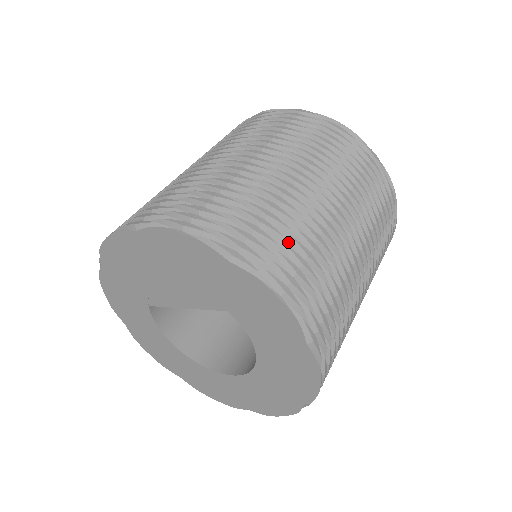
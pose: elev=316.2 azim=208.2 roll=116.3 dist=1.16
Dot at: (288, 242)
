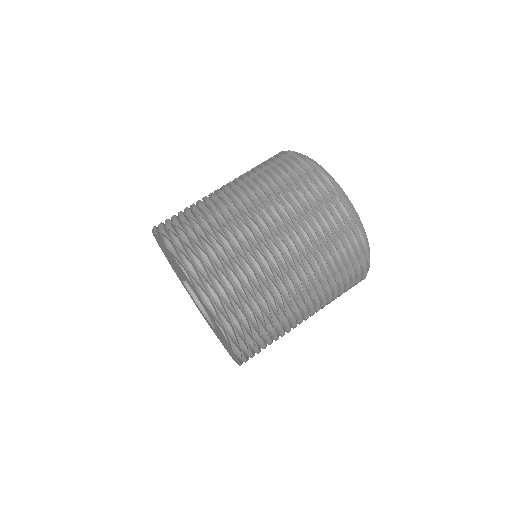
Dot at: (207, 239)
